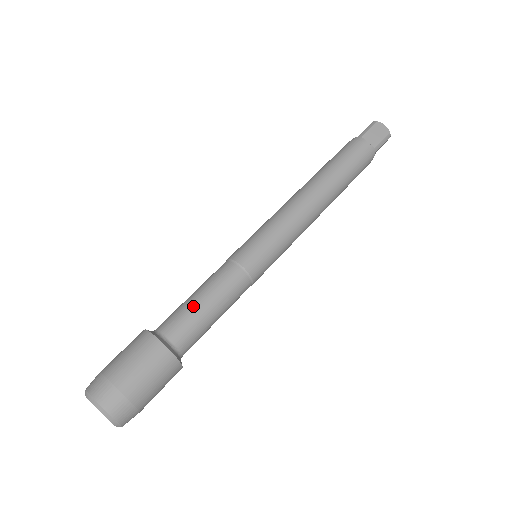
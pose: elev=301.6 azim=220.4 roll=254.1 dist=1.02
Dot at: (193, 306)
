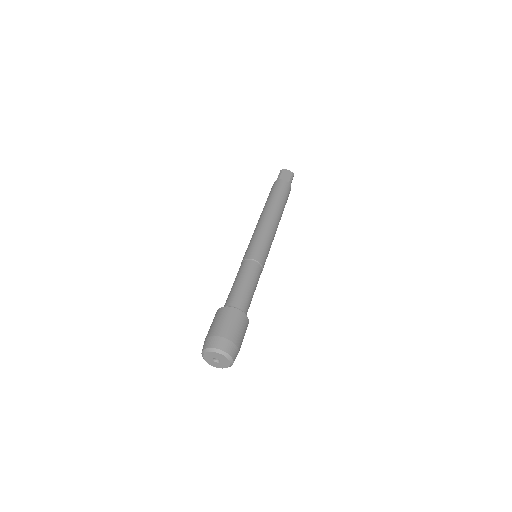
Dot at: (239, 287)
